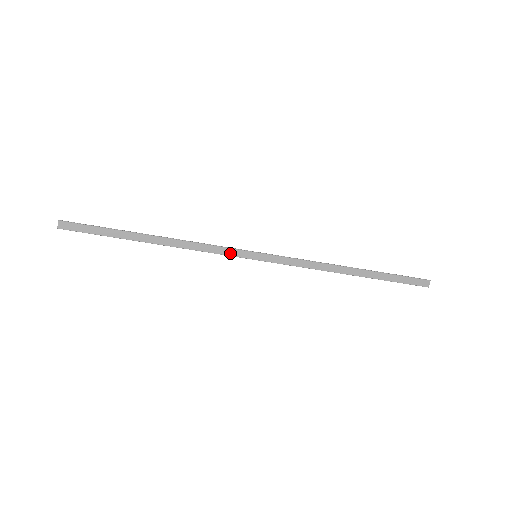
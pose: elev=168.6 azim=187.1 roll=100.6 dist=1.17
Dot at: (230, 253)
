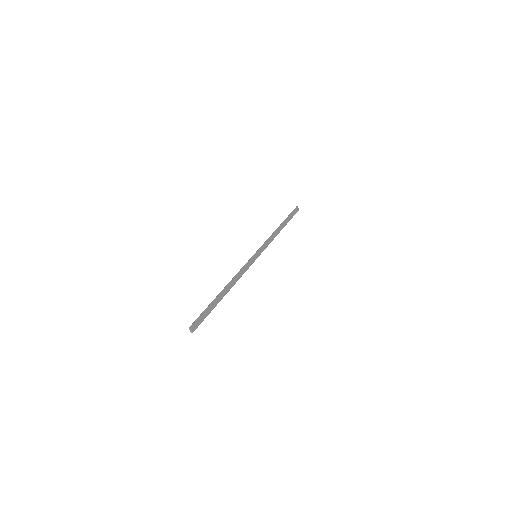
Dot at: (249, 265)
